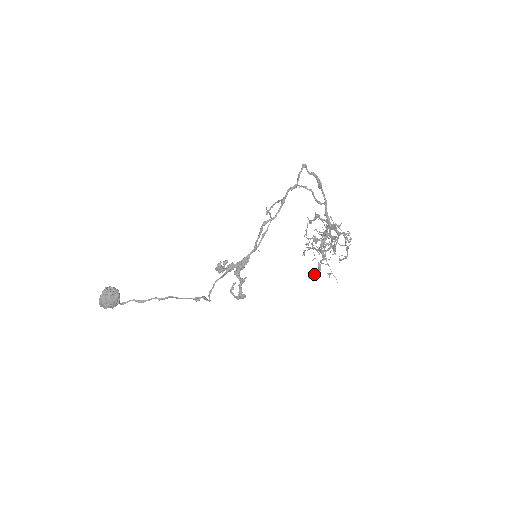
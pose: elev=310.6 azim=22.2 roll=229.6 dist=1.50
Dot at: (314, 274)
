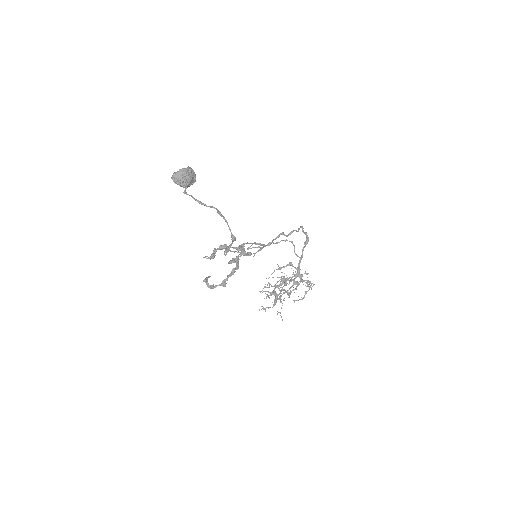
Dot at: occluded
